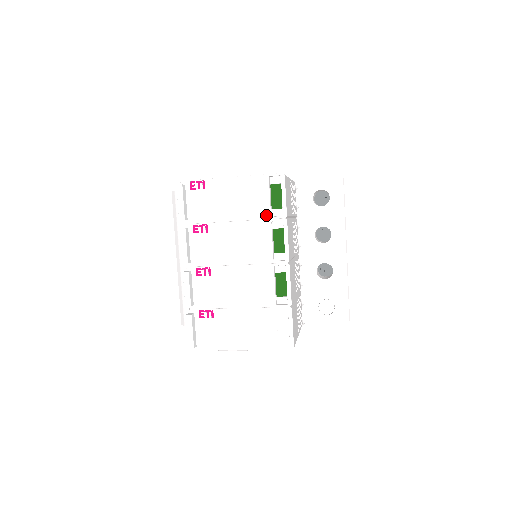
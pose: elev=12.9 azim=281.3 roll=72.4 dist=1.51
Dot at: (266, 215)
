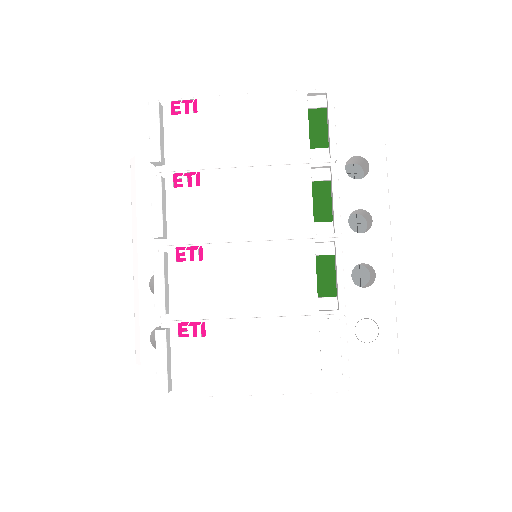
Dot at: (302, 156)
